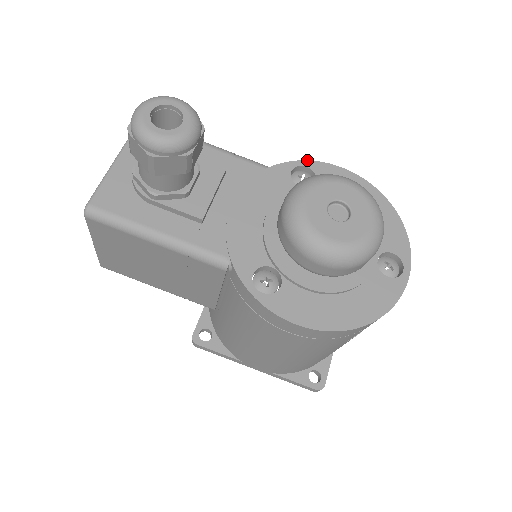
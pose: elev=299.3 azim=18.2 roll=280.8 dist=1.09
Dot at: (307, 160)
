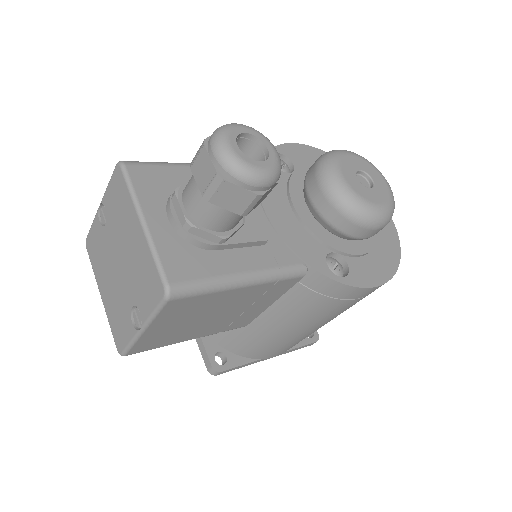
Dot at: occluded
